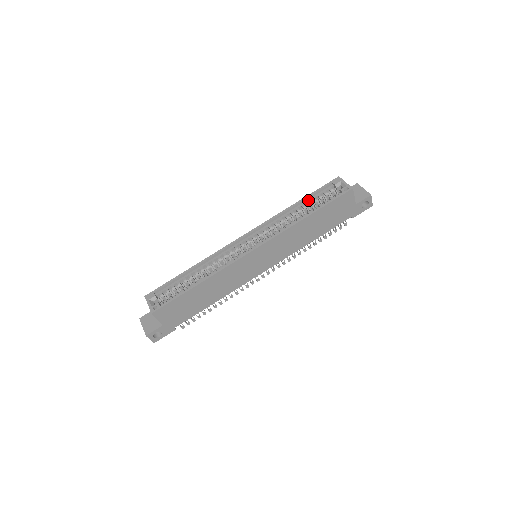
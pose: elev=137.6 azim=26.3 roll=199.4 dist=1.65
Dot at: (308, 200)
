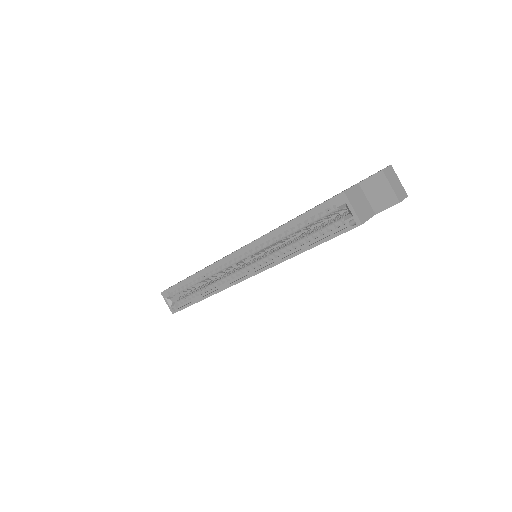
Dot at: (302, 220)
